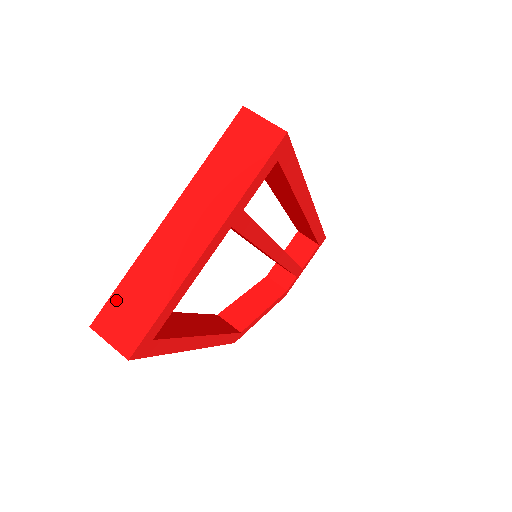
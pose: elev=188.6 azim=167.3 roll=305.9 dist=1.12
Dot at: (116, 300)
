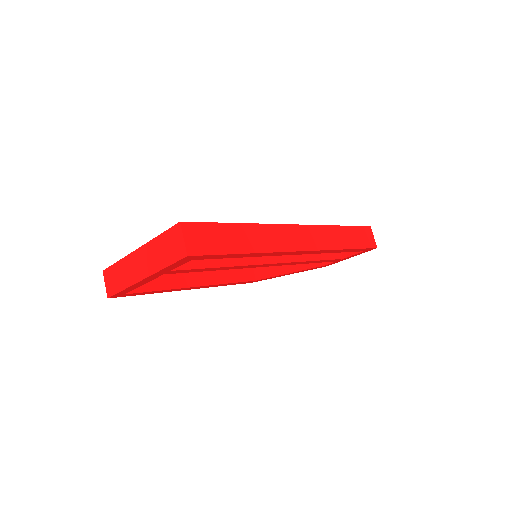
Dot at: (112, 269)
